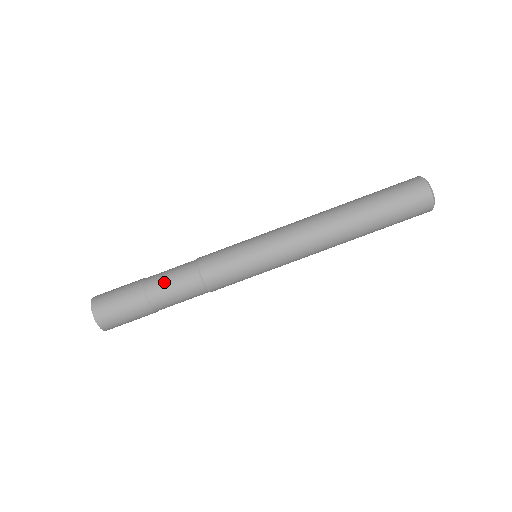
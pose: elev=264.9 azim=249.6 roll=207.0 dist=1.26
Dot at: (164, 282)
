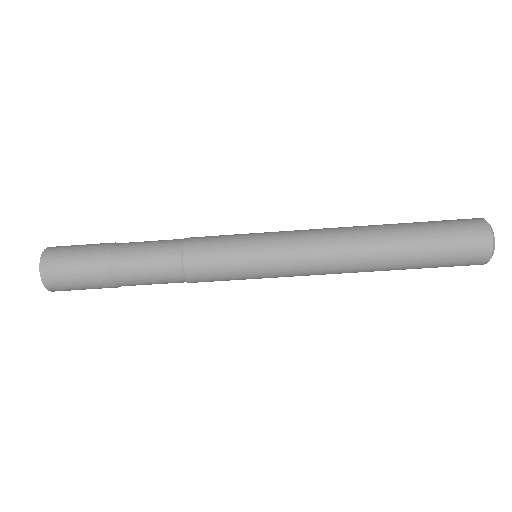
Dot at: (138, 274)
